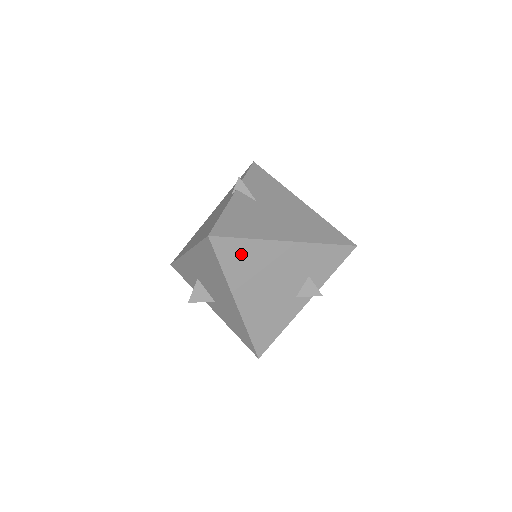
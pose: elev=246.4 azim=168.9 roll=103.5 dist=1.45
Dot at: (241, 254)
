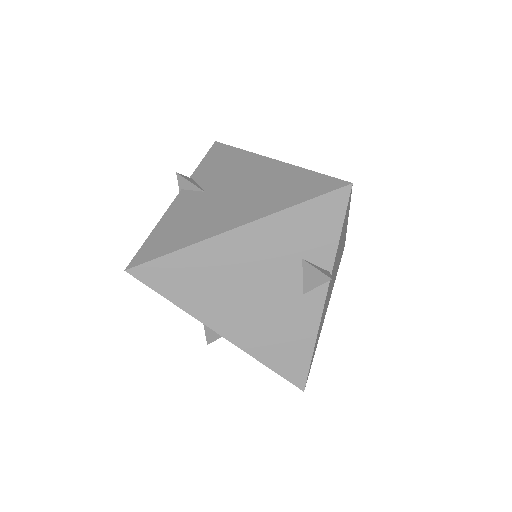
Dot at: (183, 273)
